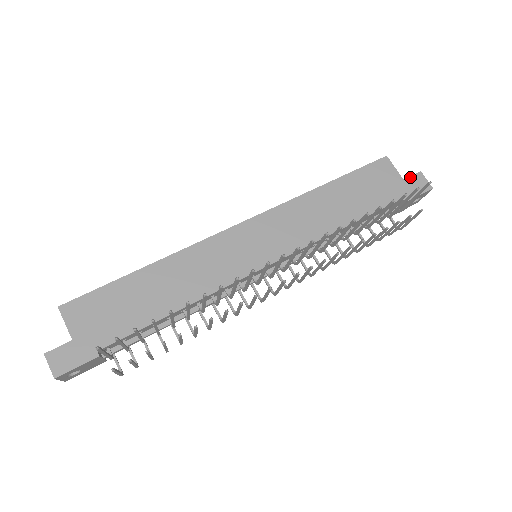
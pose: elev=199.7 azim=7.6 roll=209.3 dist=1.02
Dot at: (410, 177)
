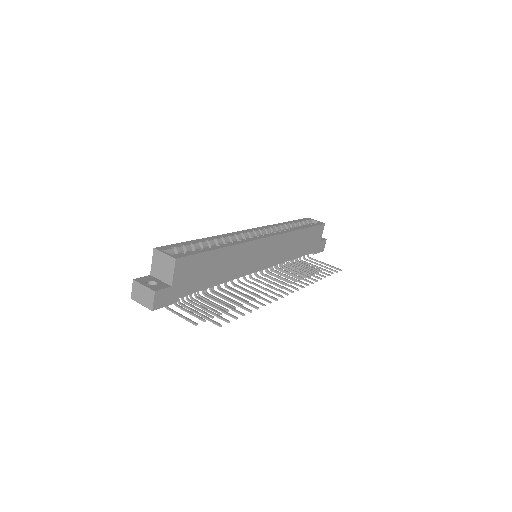
Dot at: (323, 241)
